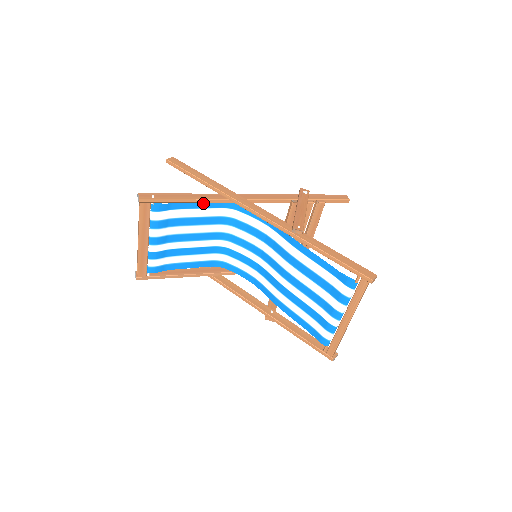
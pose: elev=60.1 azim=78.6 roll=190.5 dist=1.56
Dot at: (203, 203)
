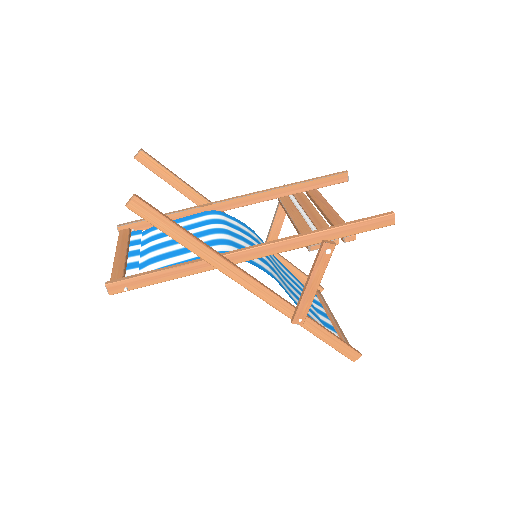
Dot at: occluded
